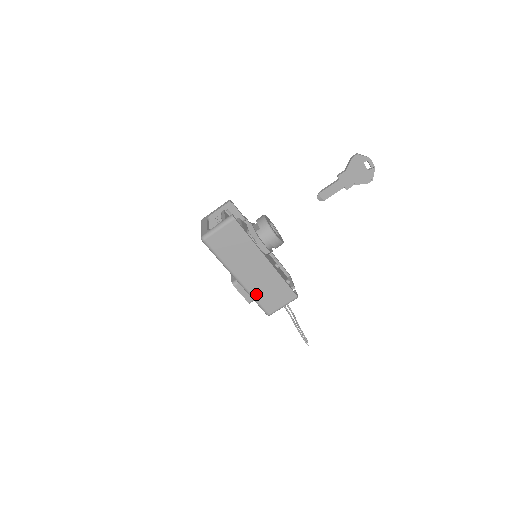
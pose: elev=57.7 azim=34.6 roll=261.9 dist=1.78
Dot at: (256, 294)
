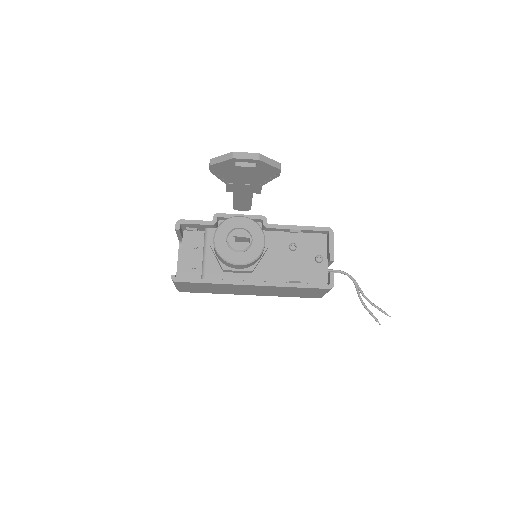
Dot at: (283, 296)
